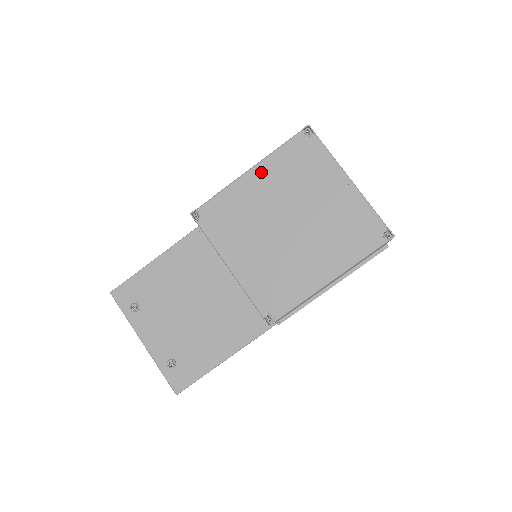
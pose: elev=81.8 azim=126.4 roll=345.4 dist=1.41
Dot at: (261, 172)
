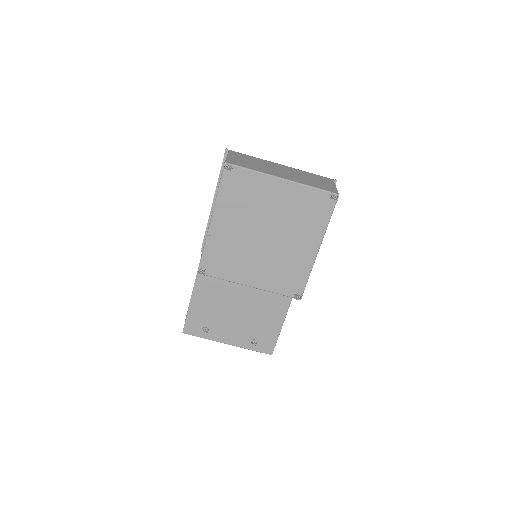
Dot at: (220, 217)
